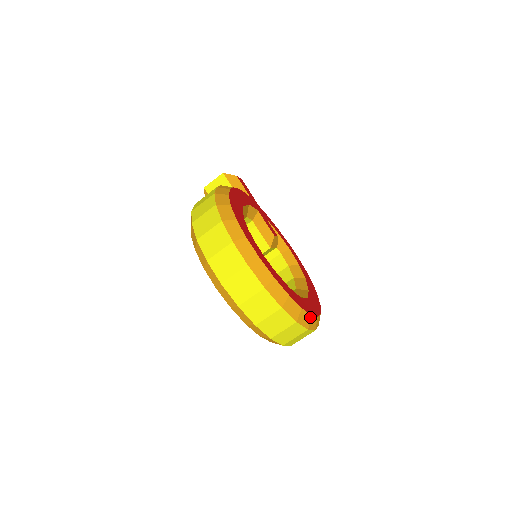
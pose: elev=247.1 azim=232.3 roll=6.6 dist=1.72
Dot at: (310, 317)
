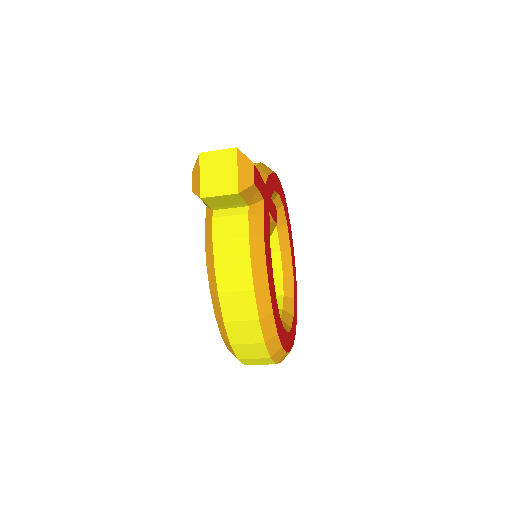
Dot at: occluded
